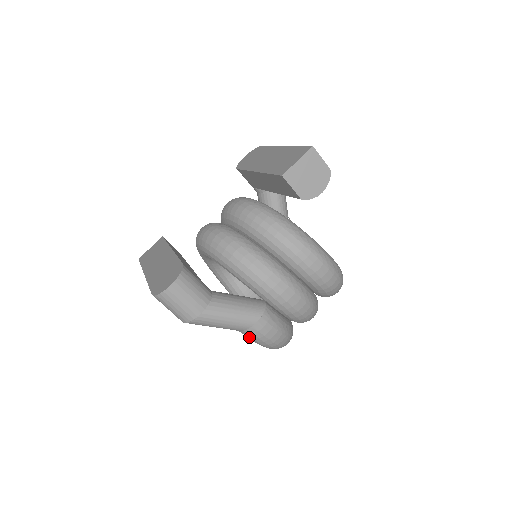
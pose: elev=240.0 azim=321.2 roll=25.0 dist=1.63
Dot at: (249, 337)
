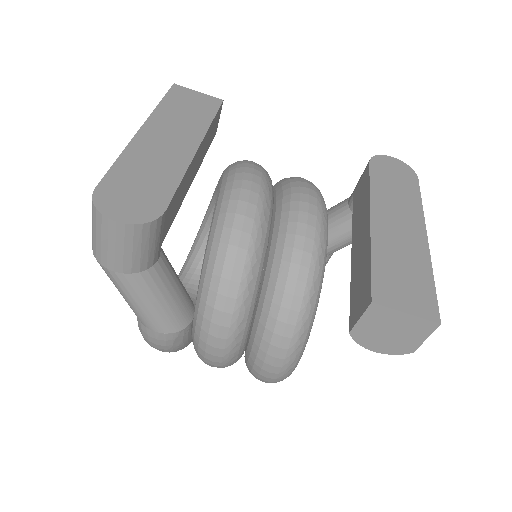
Dot at: occluded
